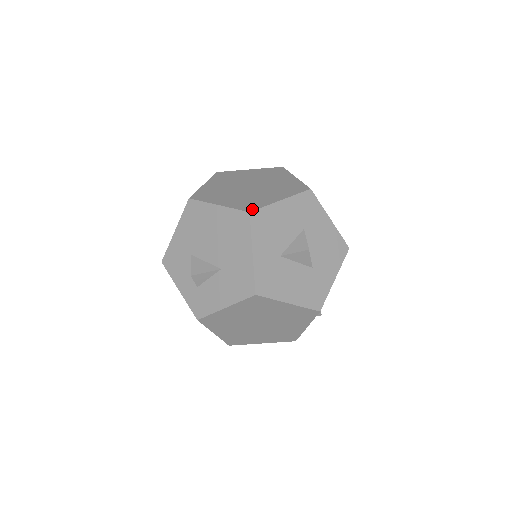
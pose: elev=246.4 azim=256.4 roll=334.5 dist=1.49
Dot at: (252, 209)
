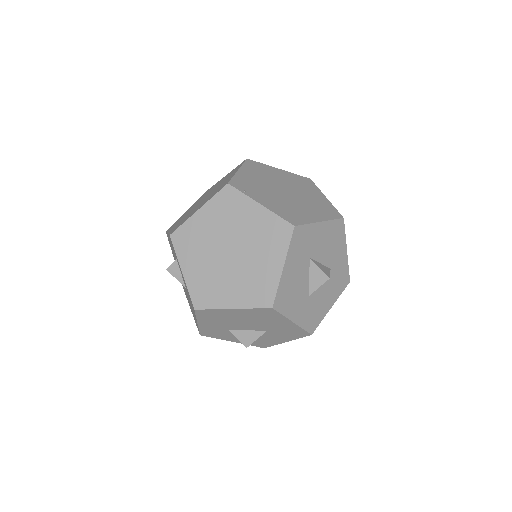
Dot at: (271, 302)
